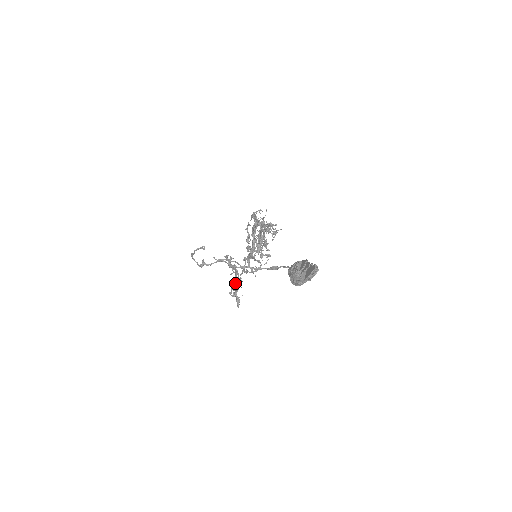
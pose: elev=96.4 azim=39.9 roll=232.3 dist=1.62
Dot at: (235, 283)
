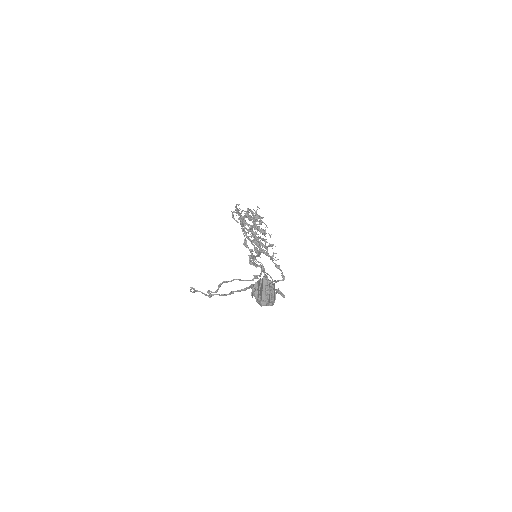
Dot at: (264, 280)
